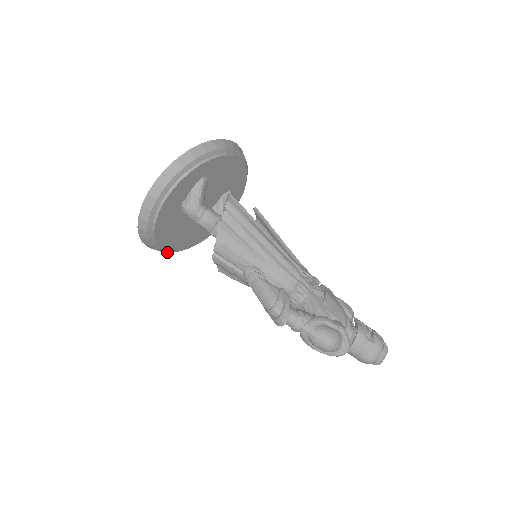
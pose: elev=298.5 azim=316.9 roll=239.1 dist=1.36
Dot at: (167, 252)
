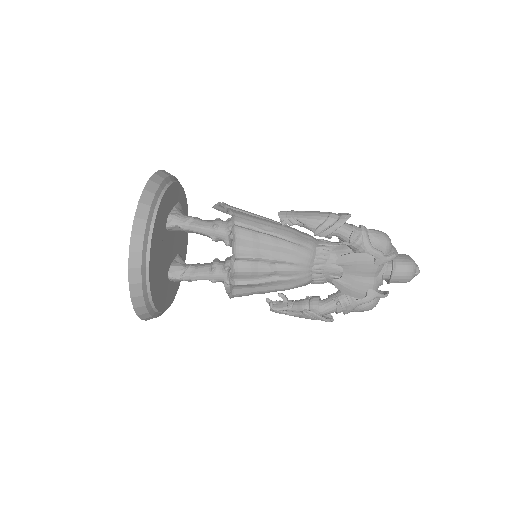
Dot at: (142, 289)
